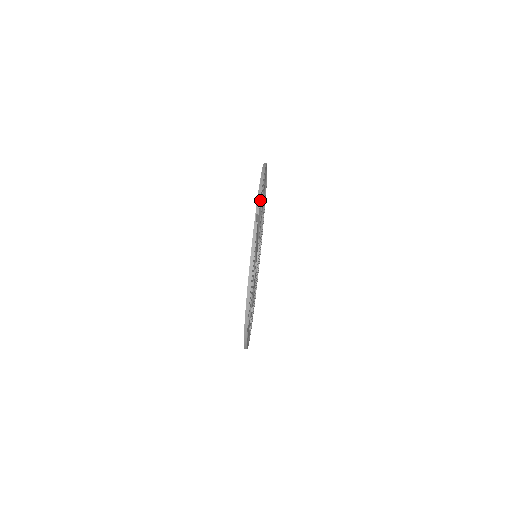
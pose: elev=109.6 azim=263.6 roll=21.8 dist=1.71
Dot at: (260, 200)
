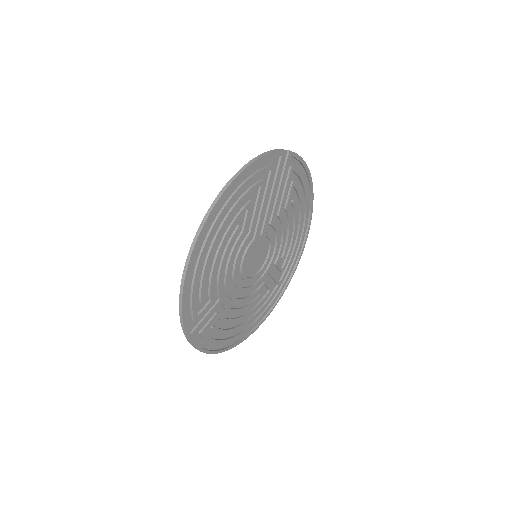
Dot at: (296, 155)
